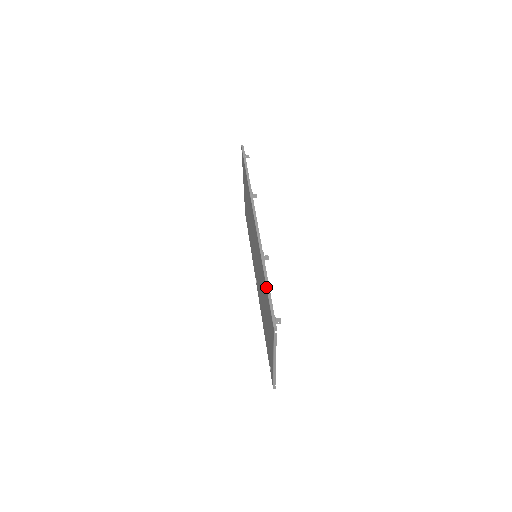
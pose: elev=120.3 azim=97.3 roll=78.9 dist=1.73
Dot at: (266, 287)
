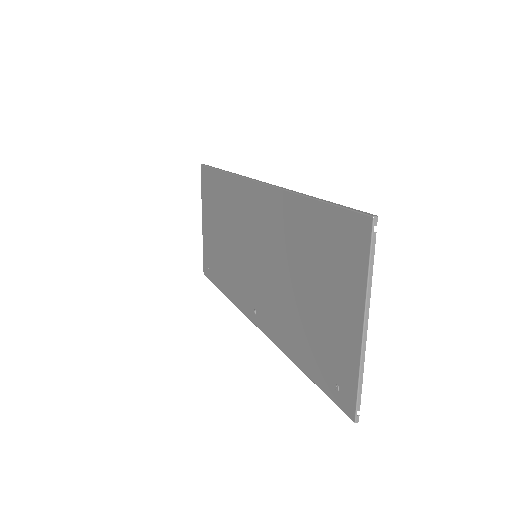
Dot at: (322, 201)
